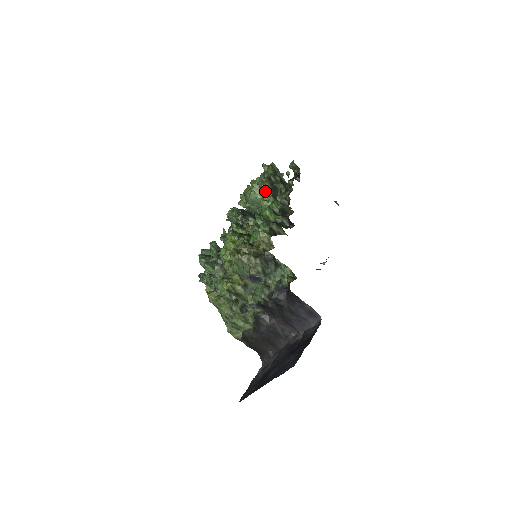
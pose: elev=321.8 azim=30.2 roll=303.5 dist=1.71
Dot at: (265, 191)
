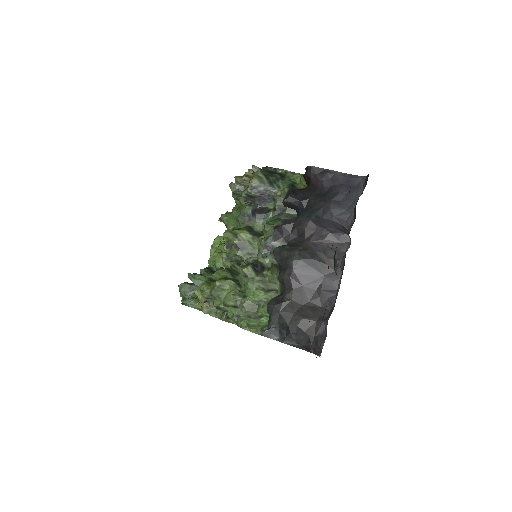
Dot at: occluded
